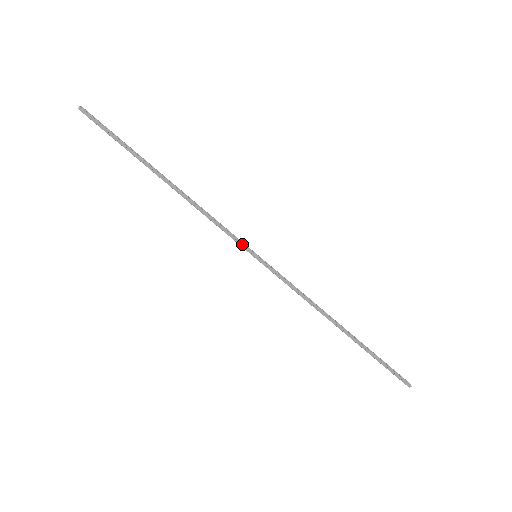
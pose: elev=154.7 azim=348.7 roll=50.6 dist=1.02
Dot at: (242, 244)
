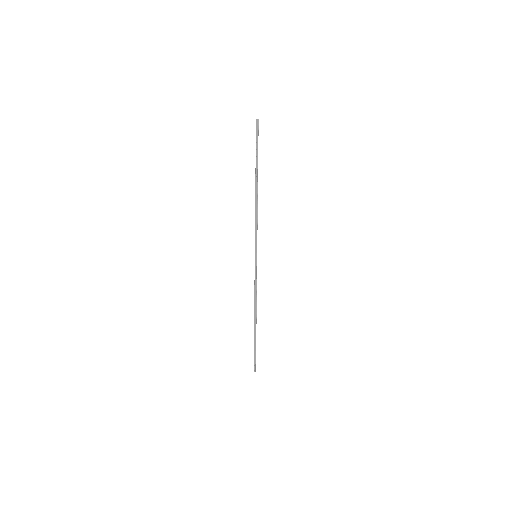
Dot at: (256, 245)
